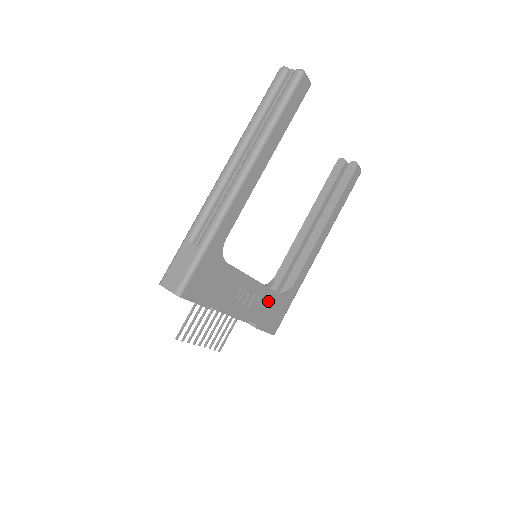
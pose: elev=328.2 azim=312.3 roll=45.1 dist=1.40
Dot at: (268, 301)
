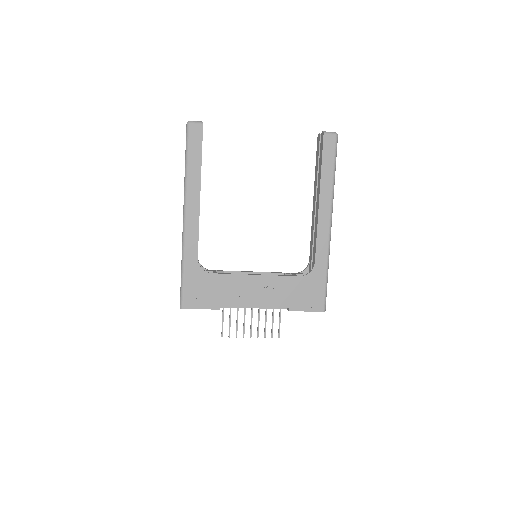
Dot at: (288, 286)
